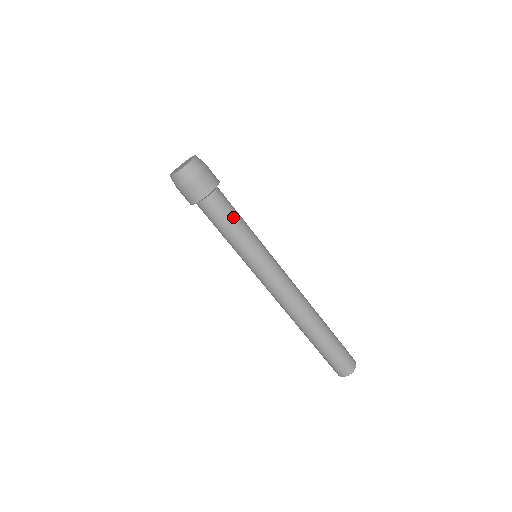
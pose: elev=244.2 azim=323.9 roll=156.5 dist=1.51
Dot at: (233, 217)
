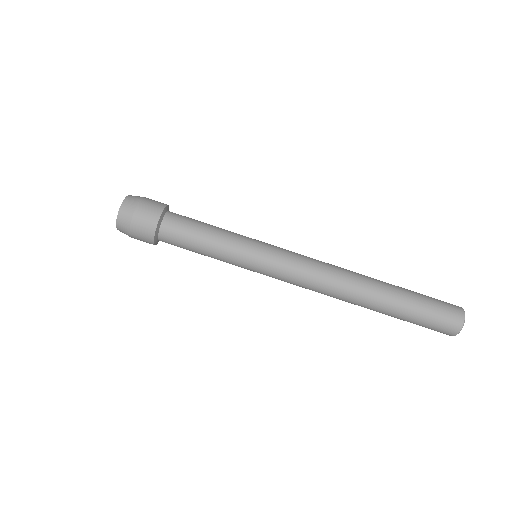
Dot at: (197, 239)
